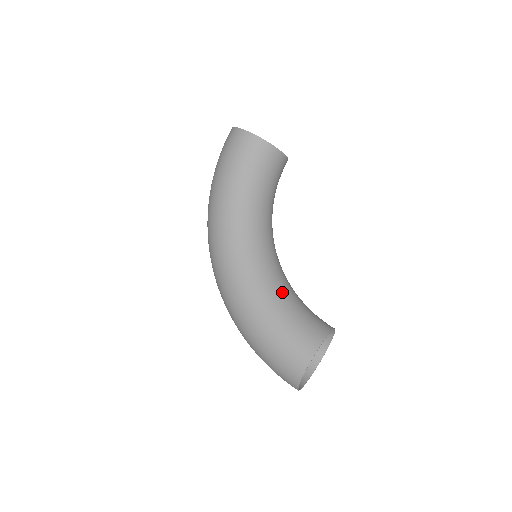
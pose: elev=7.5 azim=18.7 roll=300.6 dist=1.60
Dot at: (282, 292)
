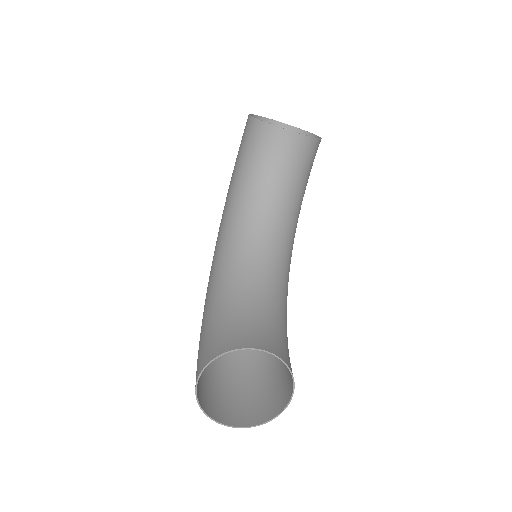
Dot at: (230, 293)
